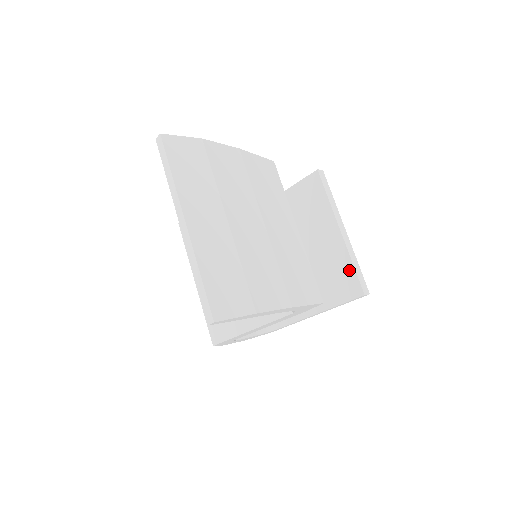
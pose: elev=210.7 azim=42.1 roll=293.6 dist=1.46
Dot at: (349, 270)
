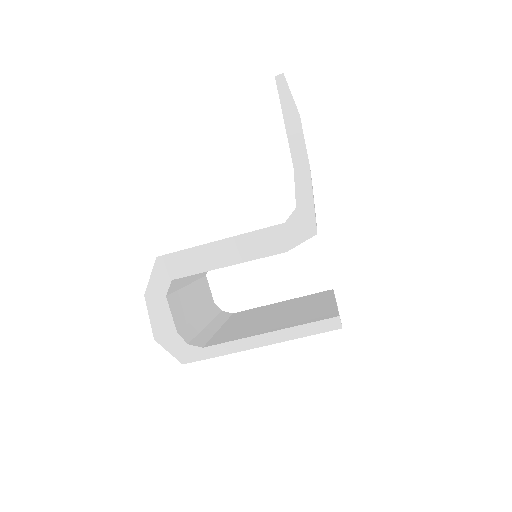
Dot at: (331, 310)
